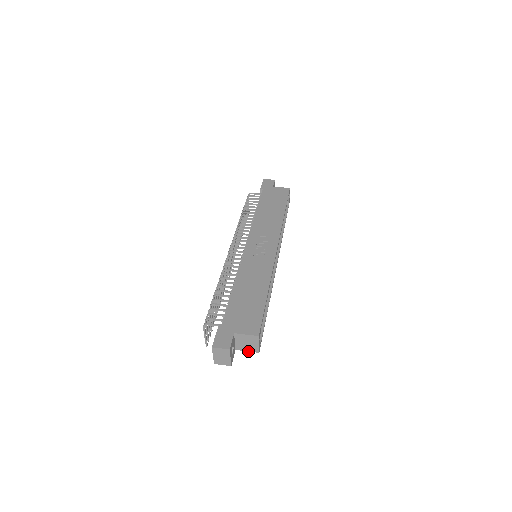
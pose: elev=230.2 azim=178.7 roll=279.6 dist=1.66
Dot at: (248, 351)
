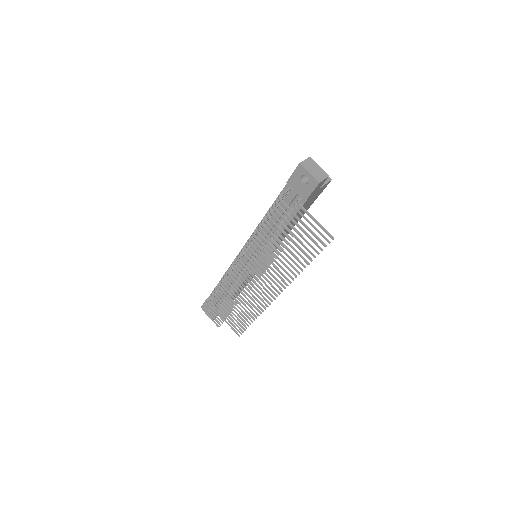
Dot at: (326, 184)
